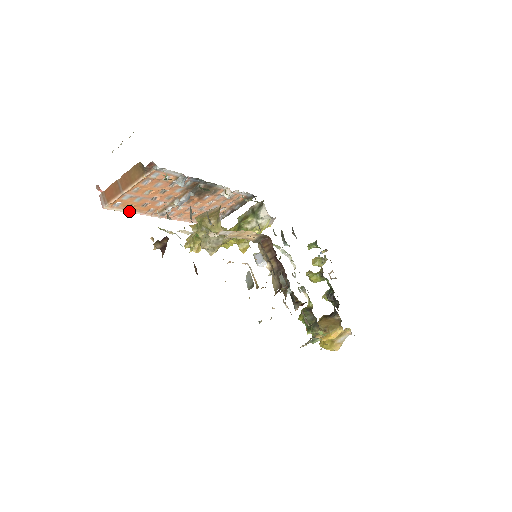
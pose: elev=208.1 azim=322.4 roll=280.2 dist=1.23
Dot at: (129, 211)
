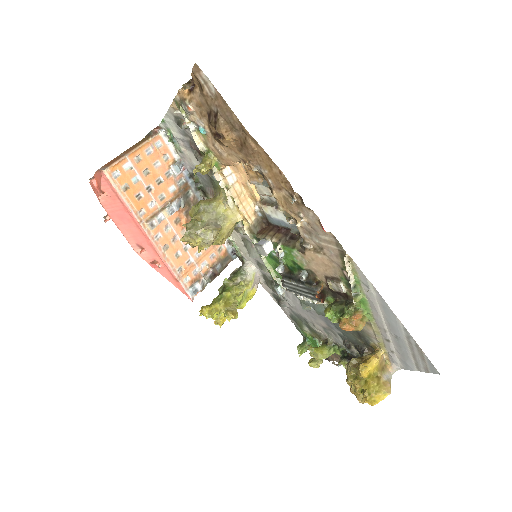
Dot at: (122, 197)
